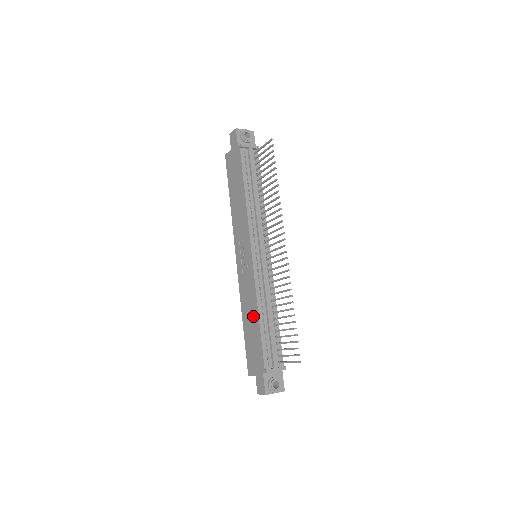
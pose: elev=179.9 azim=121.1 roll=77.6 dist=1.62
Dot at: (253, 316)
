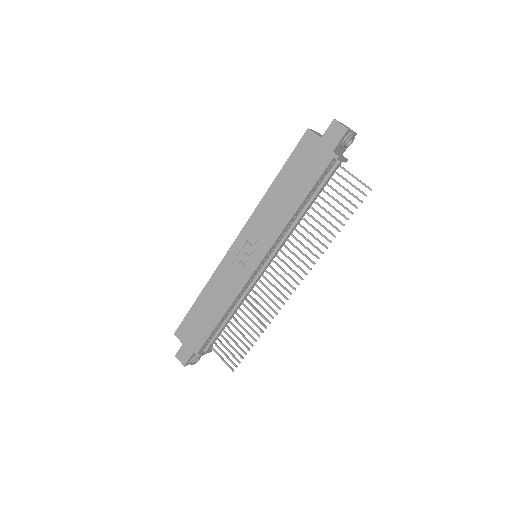
Dot at: (217, 308)
